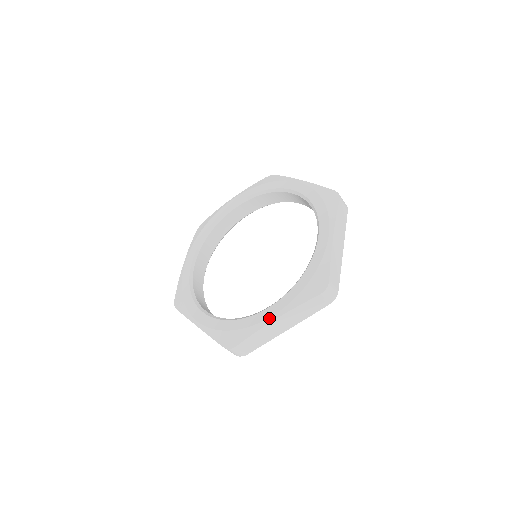
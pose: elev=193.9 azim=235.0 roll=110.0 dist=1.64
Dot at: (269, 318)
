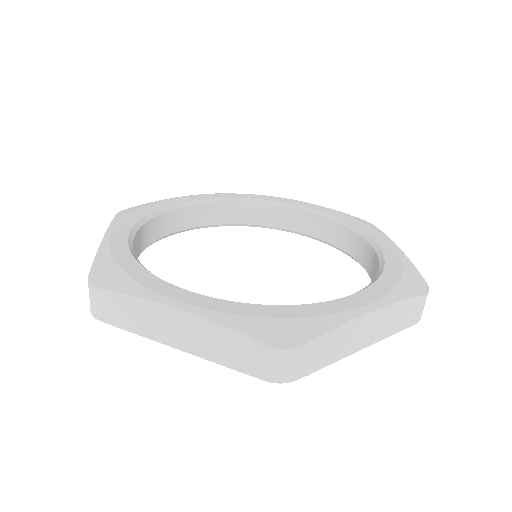
Dot at: (362, 307)
